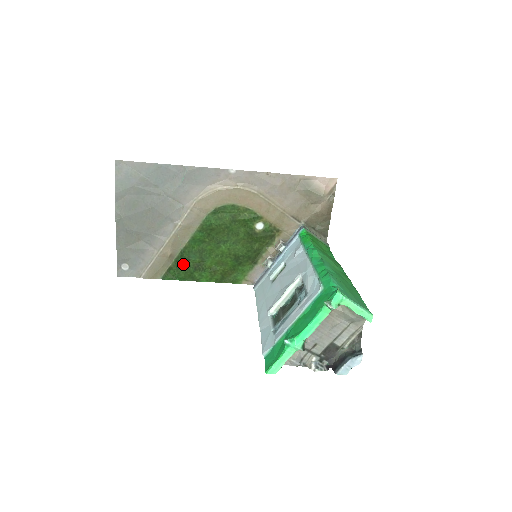
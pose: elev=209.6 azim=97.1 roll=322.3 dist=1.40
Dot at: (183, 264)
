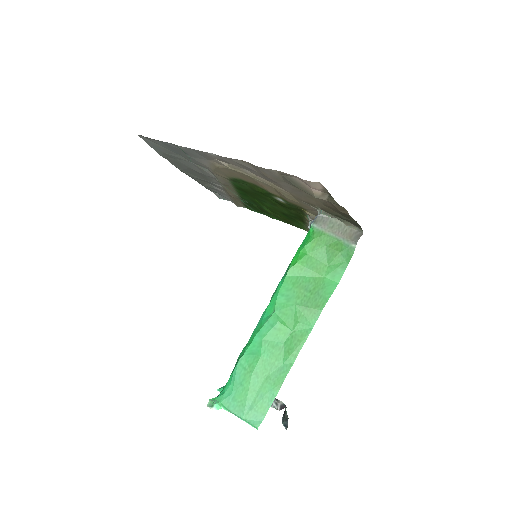
Dot at: (250, 205)
